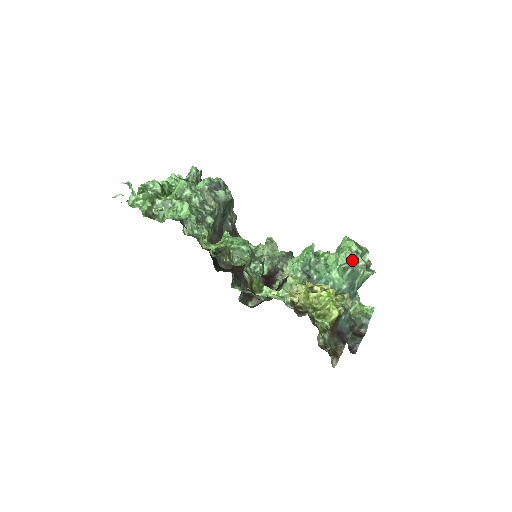
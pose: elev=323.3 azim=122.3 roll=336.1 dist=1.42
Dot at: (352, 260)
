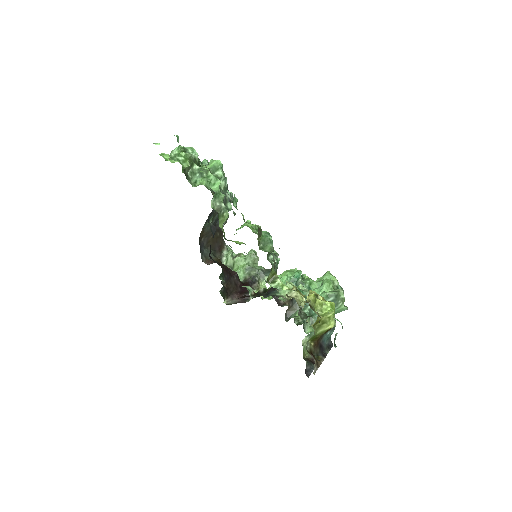
Dot at: (336, 291)
